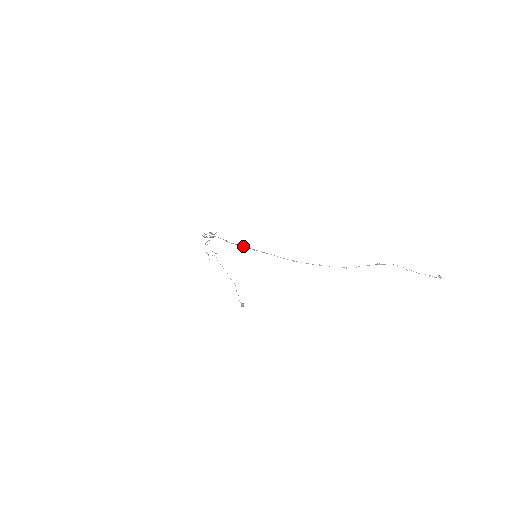
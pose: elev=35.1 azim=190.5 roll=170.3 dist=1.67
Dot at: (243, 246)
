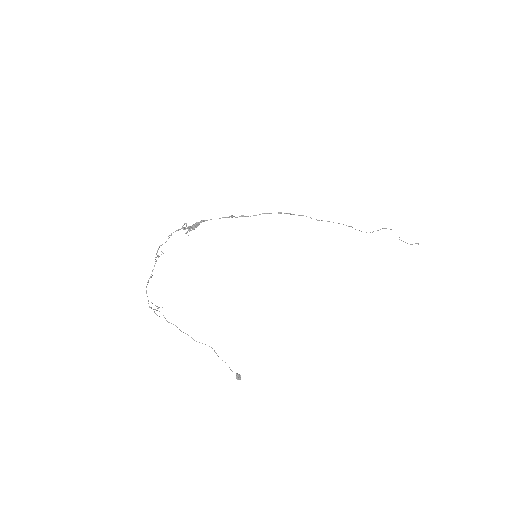
Dot at: (262, 213)
